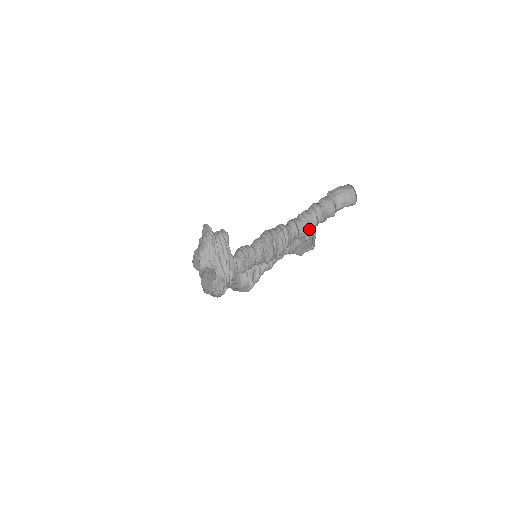
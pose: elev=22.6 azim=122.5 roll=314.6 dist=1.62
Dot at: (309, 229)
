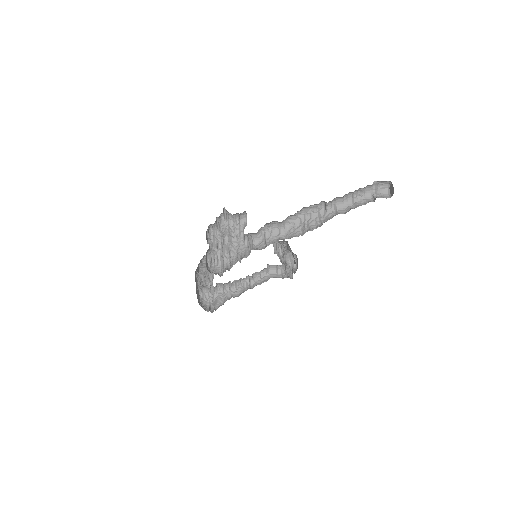
Dot at: (350, 209)
